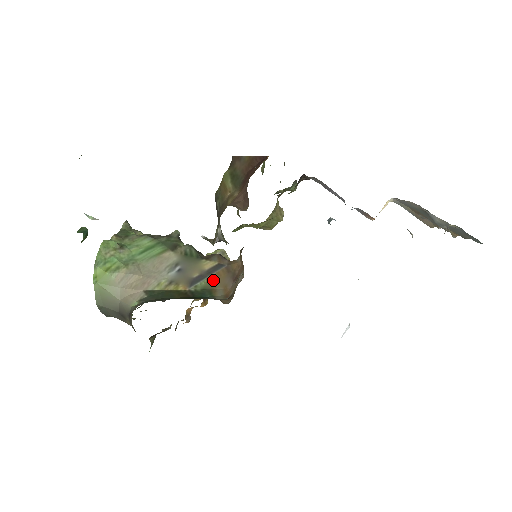
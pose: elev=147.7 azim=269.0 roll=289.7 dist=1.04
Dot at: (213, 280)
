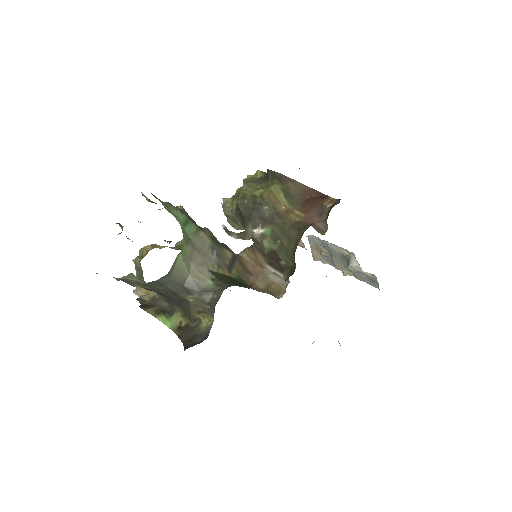
Dot at: (239, 270)
